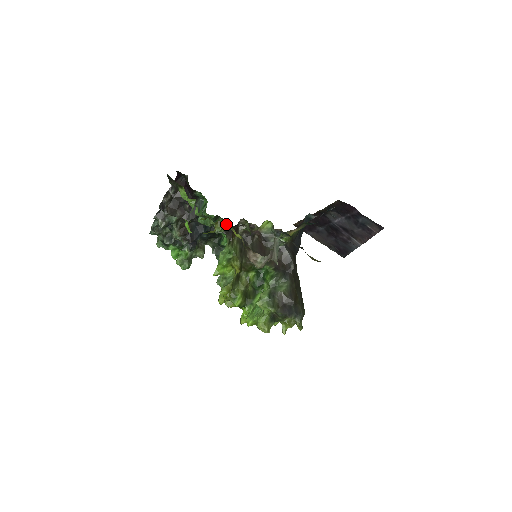
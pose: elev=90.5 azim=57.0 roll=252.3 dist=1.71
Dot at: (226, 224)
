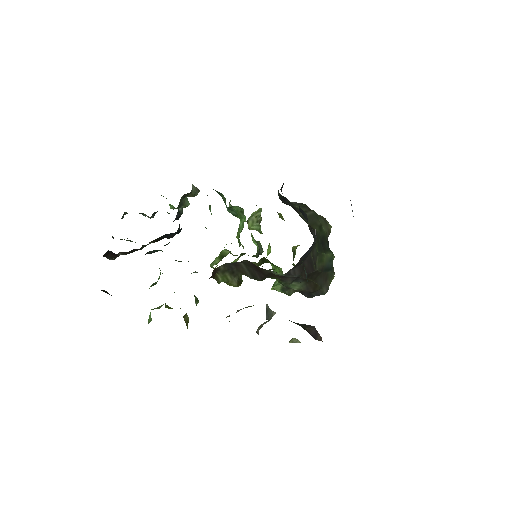
Dot at: occluded
